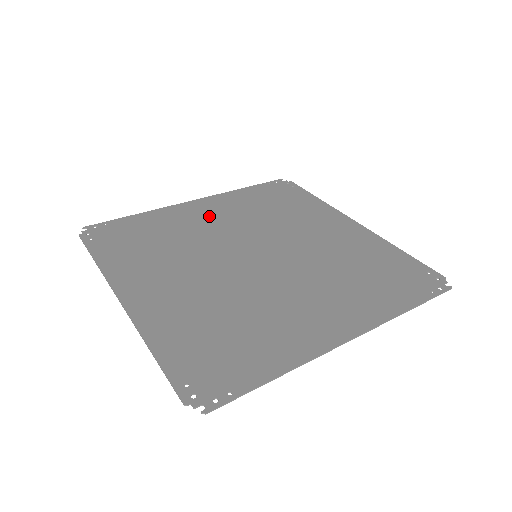
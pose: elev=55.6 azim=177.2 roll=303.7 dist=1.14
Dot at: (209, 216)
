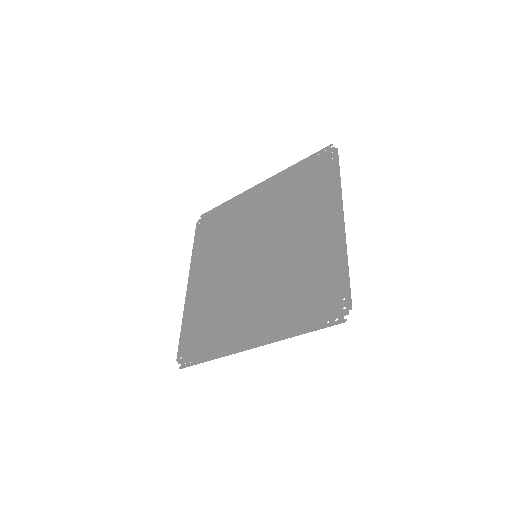
Dot at: (257, 205)
